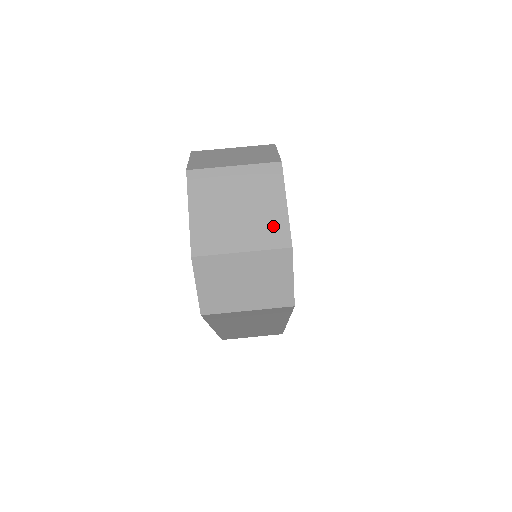
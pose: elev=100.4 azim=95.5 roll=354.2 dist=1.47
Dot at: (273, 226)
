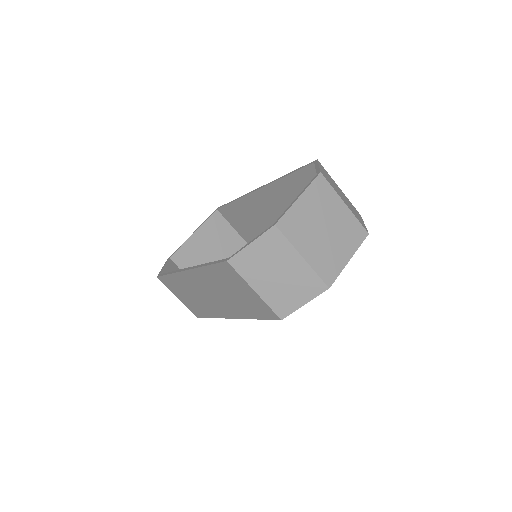
Dot at: (332, 264)
